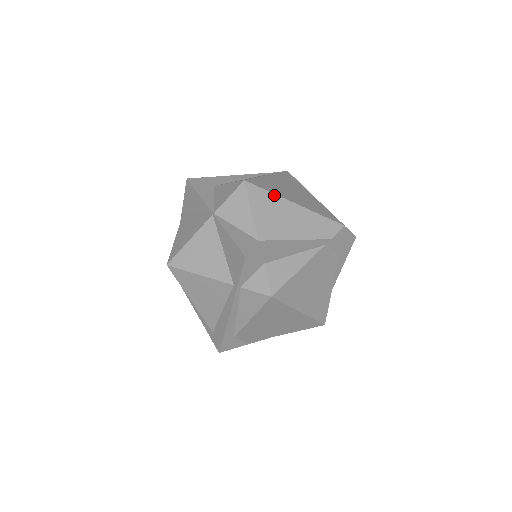
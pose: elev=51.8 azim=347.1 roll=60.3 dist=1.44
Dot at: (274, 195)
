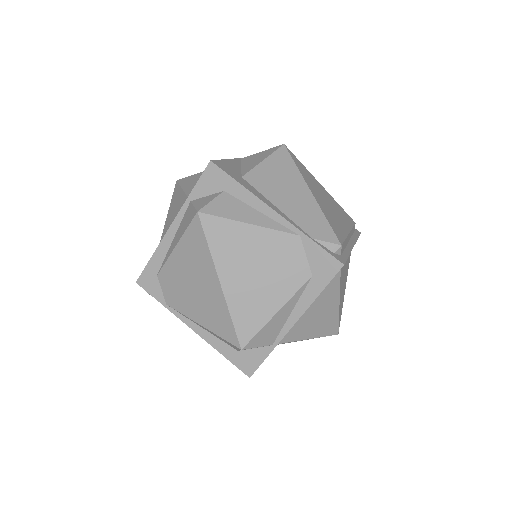
Dot at: (298, 170)
